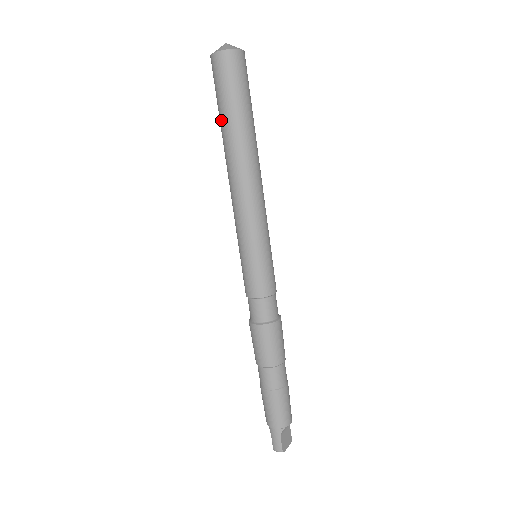
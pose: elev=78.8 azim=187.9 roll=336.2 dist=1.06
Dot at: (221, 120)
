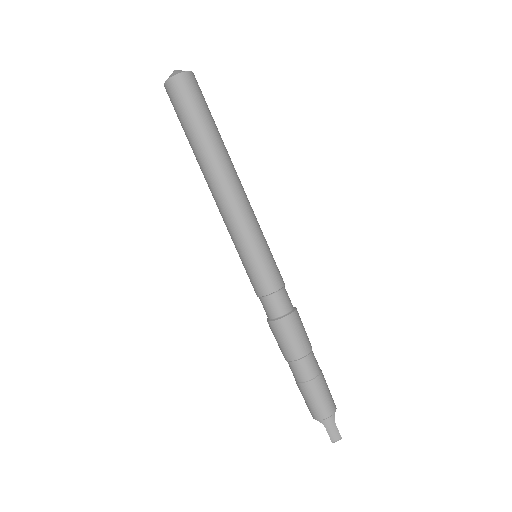
Dot at: (194, 135)
